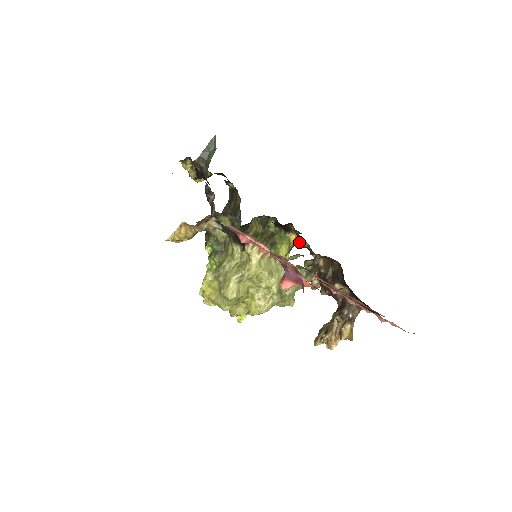
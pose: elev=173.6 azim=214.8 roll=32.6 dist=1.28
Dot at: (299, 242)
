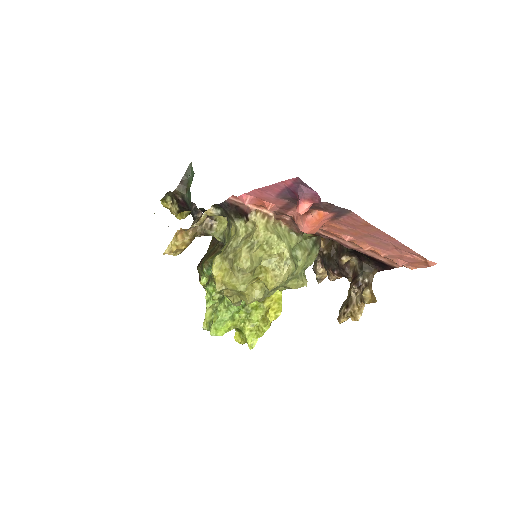
Dot at: occluded
